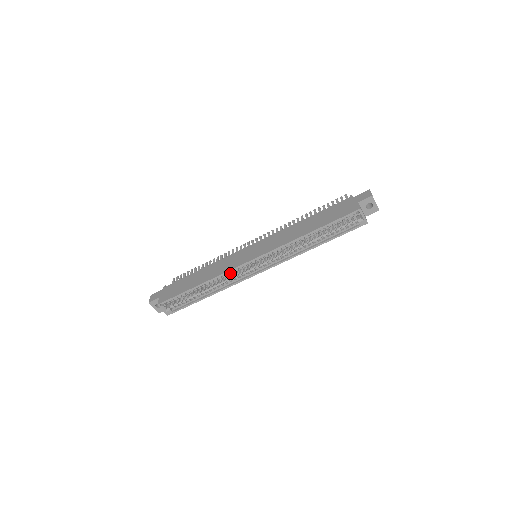
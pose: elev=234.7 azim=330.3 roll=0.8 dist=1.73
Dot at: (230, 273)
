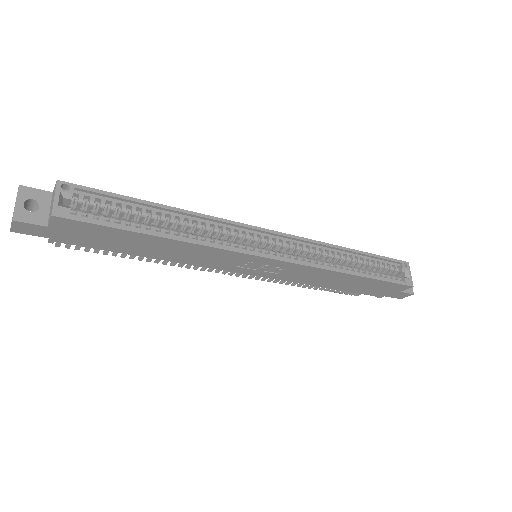
Dot at: (226, 231)
